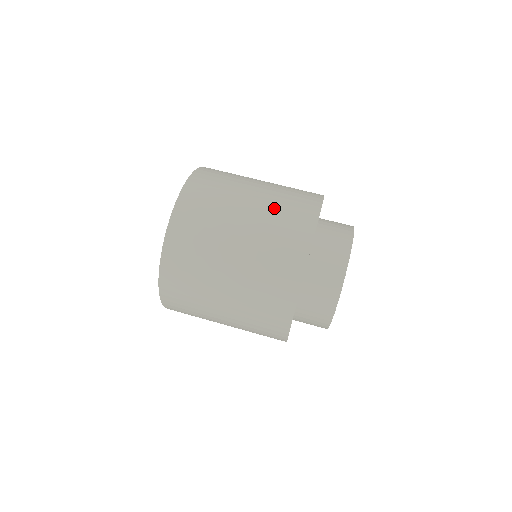
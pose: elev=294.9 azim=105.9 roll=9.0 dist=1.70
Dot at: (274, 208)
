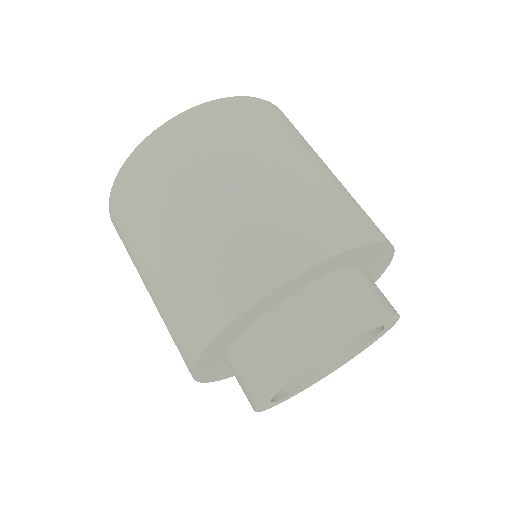
Dot at: (210, 247)
